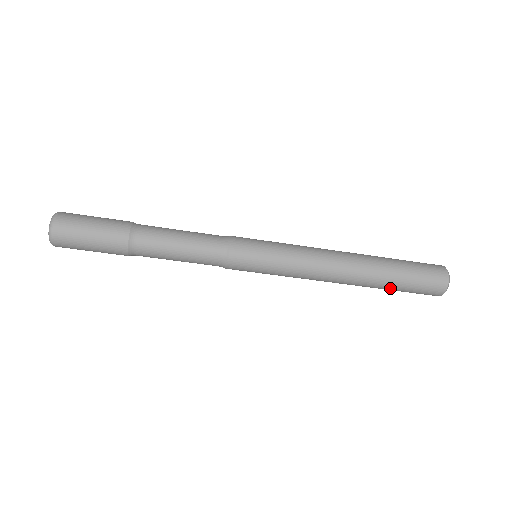
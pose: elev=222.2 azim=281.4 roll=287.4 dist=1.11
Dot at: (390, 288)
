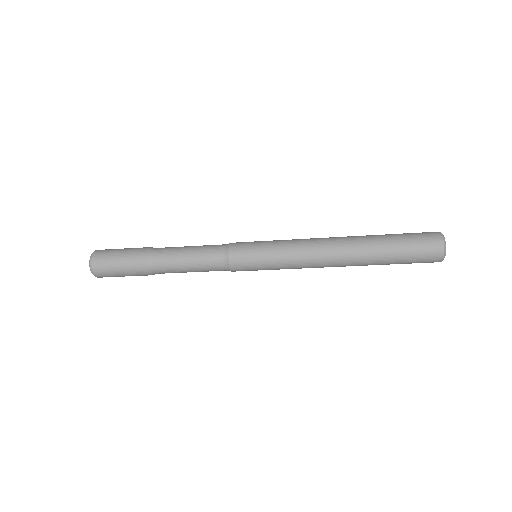
Dot at: (384, 264)
